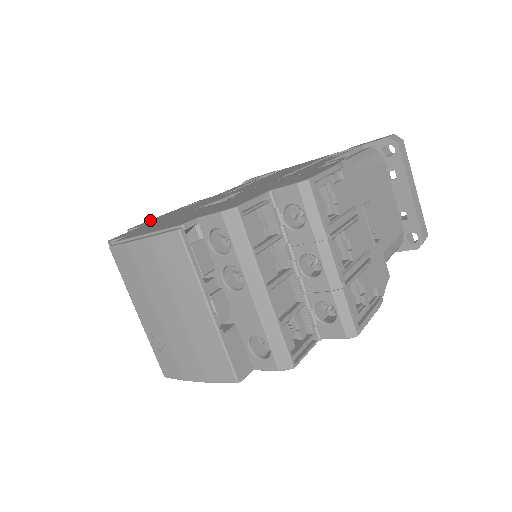
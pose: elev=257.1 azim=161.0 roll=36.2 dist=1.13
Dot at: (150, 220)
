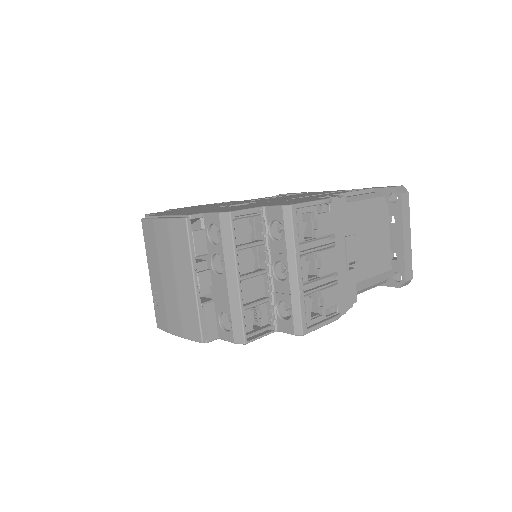
Dot at: (186, 207)
